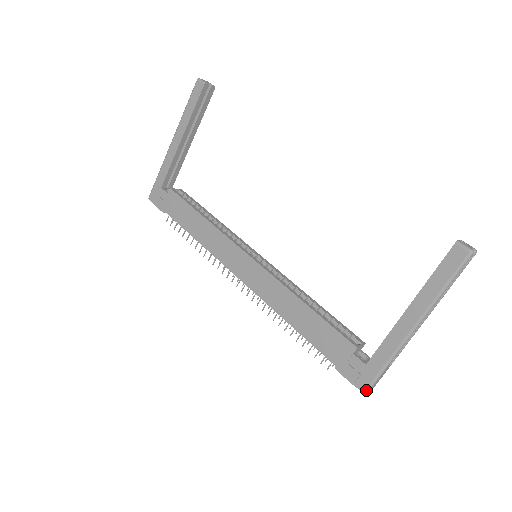
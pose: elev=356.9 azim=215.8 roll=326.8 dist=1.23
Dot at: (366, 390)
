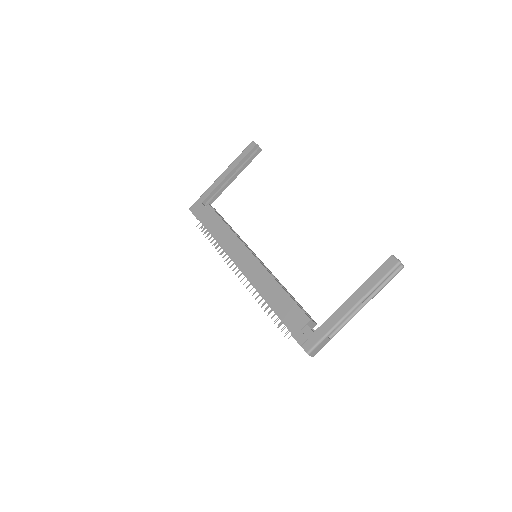
Dot at: (309, 351)
